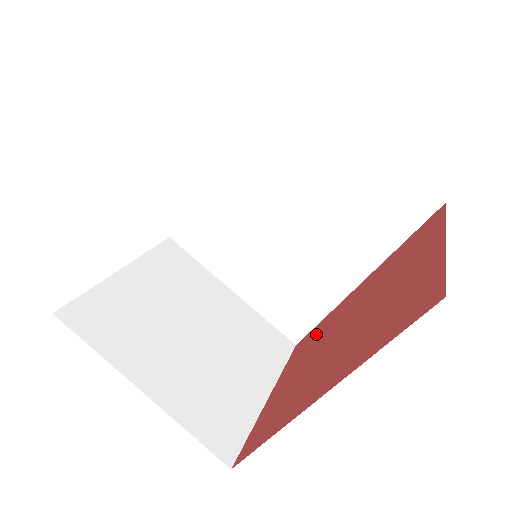
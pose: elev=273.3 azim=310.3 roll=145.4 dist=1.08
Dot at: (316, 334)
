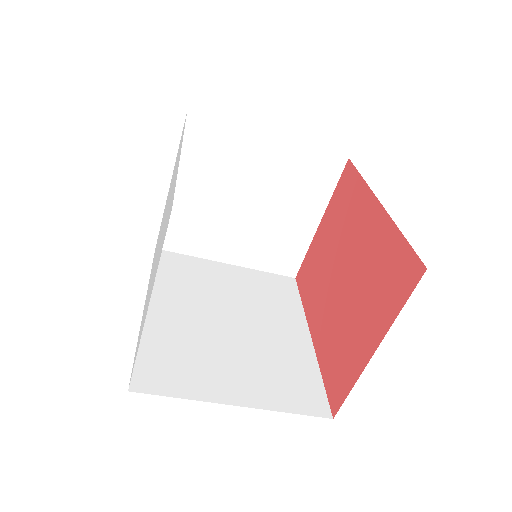
Dot at: (349, 201)
